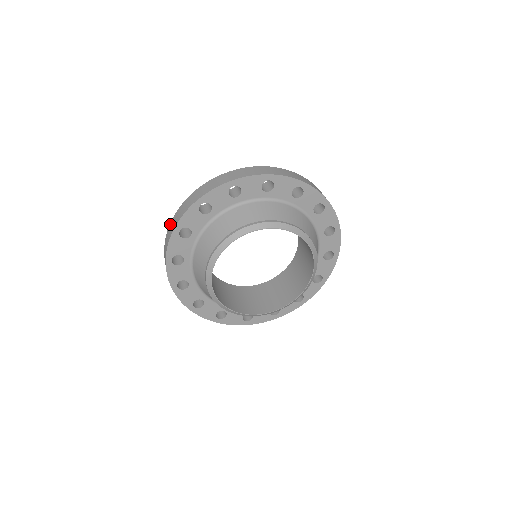
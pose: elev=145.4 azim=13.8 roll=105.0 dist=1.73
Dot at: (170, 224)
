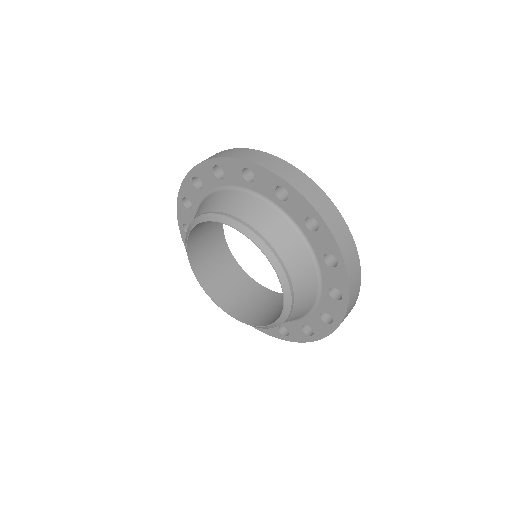
Dot at: (256, 151)
